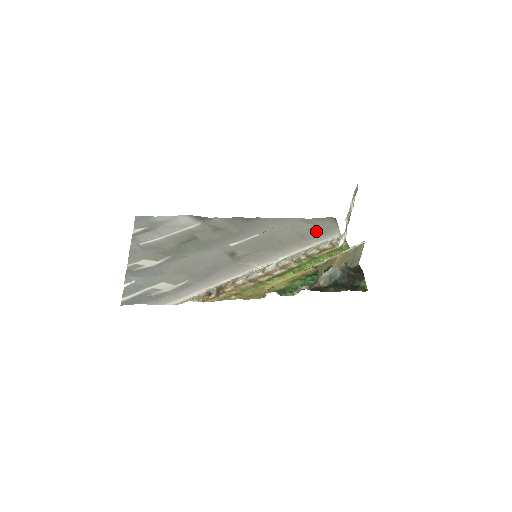
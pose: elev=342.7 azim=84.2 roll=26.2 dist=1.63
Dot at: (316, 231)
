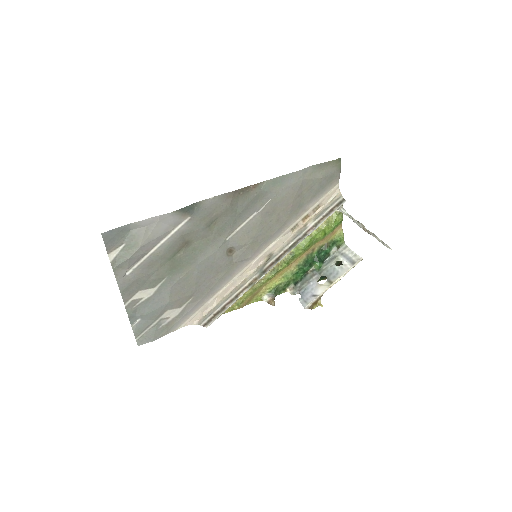
Dot at: (316, 188)
